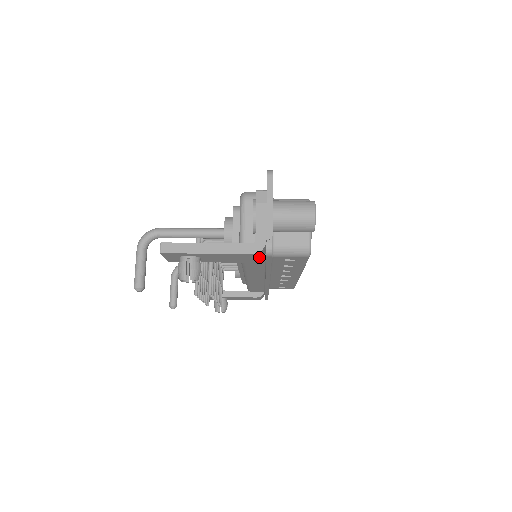
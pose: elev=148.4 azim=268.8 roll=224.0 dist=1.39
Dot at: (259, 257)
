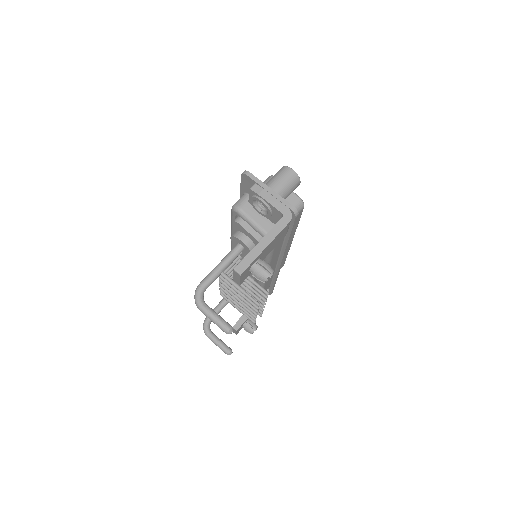
Dot at: occluded
